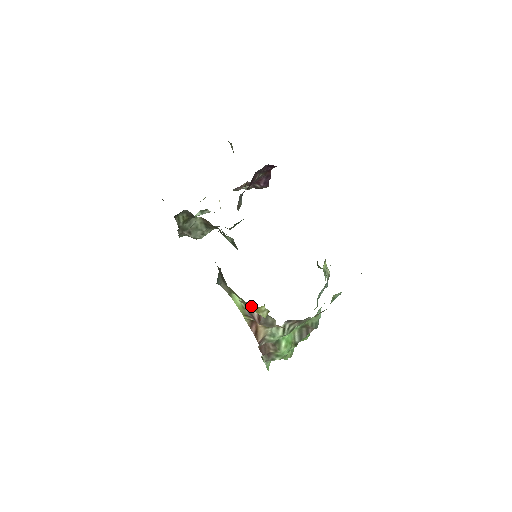
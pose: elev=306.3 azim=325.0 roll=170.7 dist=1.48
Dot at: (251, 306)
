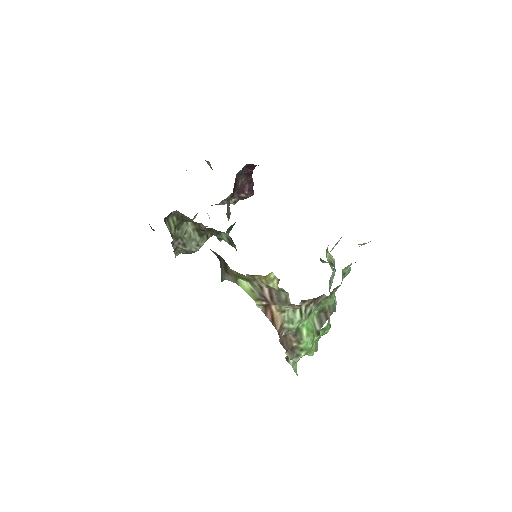
Dot at: (259, 277)
